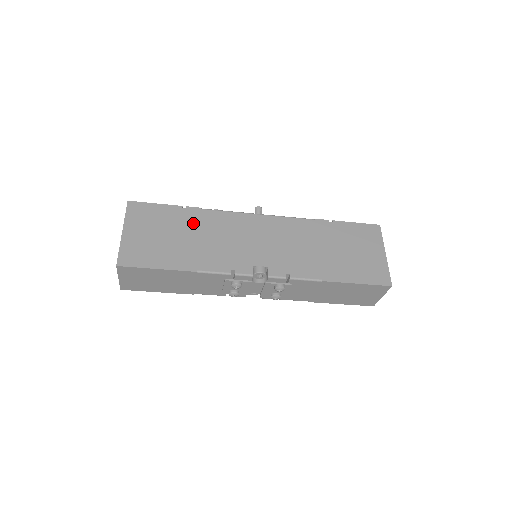
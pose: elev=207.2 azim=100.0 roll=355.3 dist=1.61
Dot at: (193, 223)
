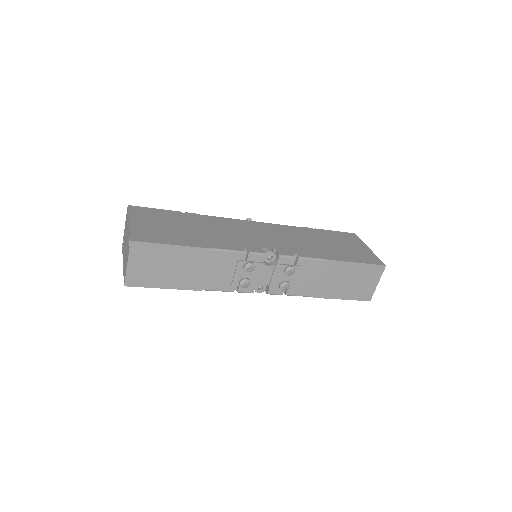
Dot at: (195, 221)
